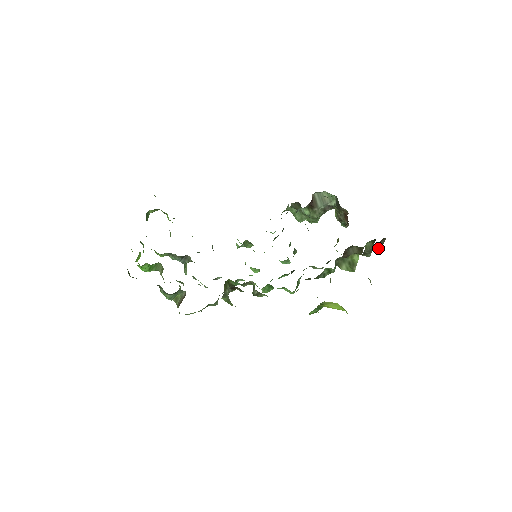
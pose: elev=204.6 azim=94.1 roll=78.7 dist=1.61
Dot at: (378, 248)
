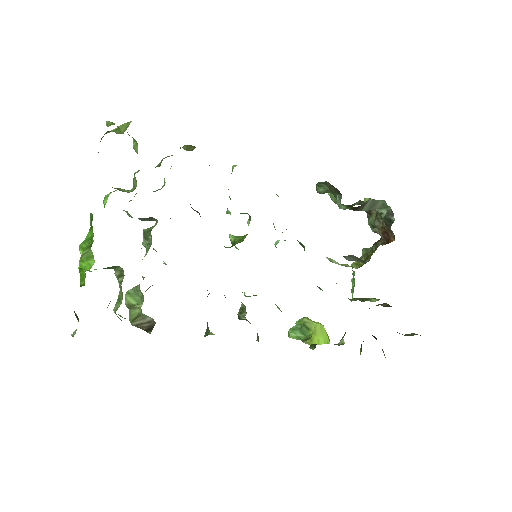
Dot at: occluded
